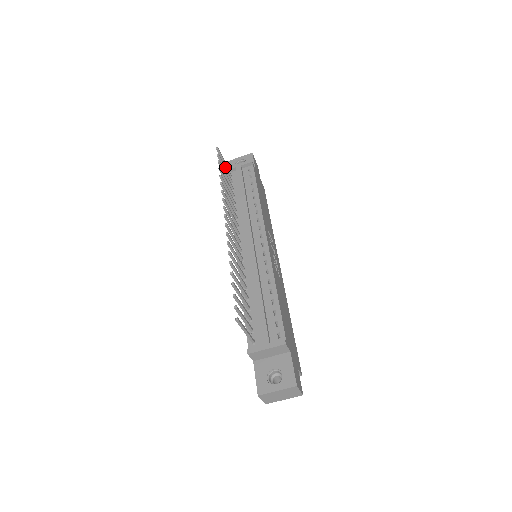
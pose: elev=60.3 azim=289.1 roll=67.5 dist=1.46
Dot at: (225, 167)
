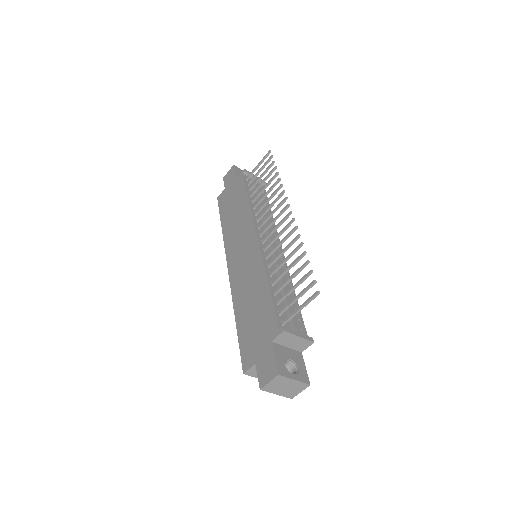
Dot at: (262, 169)
